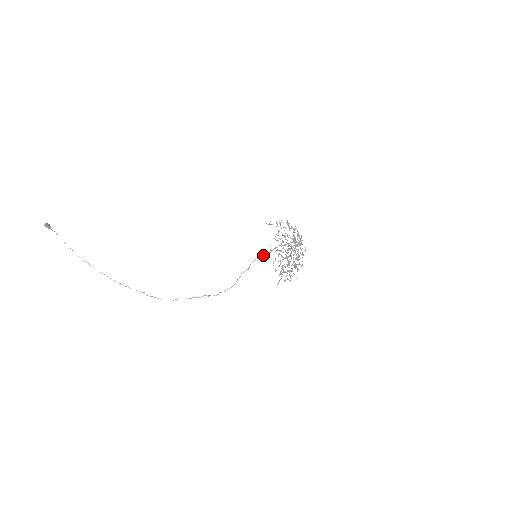
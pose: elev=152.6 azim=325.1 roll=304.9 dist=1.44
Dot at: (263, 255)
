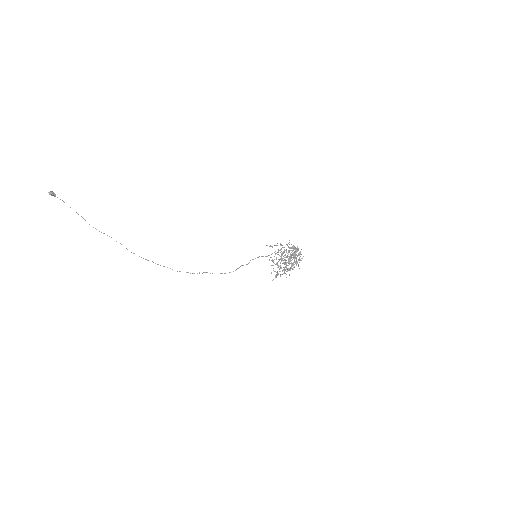
Dot at: (263, 256)
